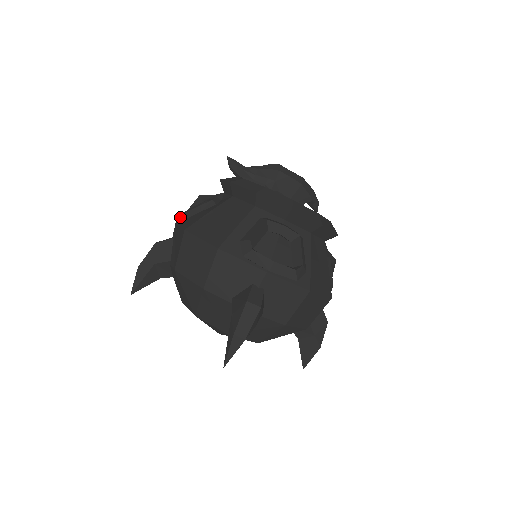
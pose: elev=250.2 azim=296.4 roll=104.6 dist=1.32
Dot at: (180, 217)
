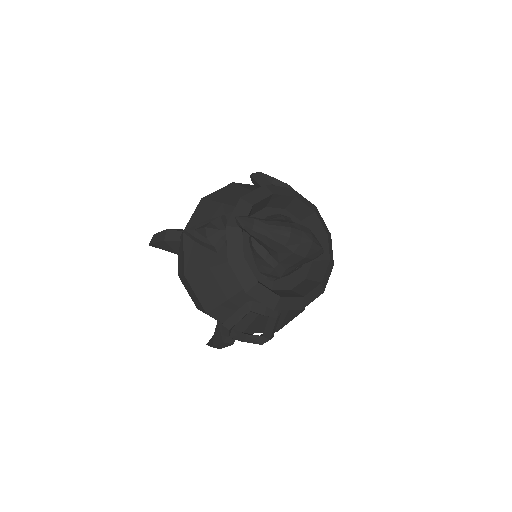
Dot at: (186, 233)
